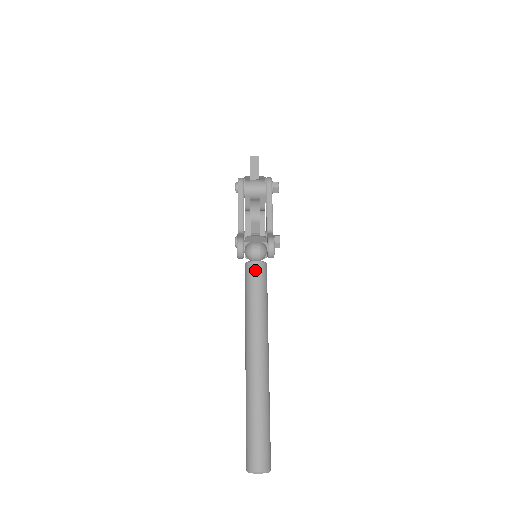
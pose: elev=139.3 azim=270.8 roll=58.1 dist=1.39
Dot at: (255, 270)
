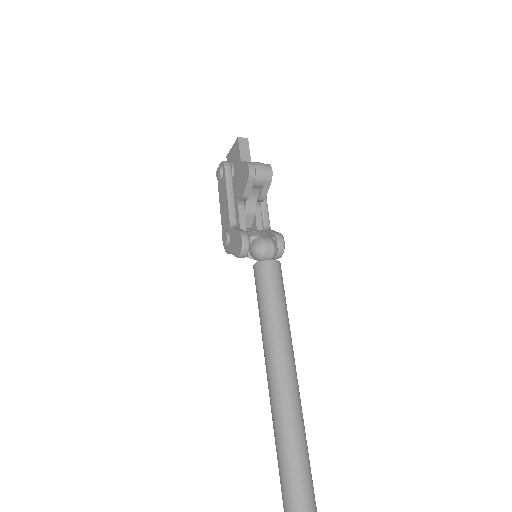
Dot at: (273, 271)
